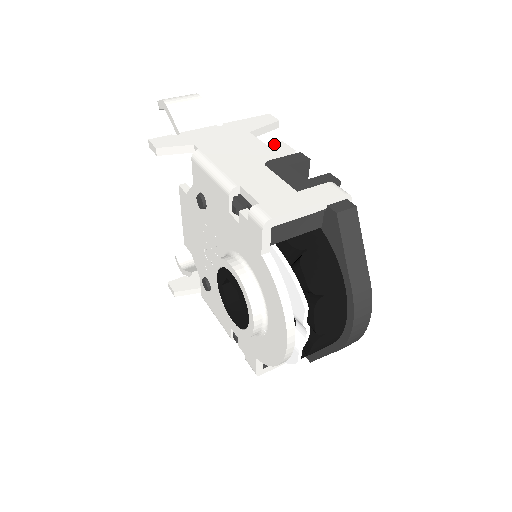
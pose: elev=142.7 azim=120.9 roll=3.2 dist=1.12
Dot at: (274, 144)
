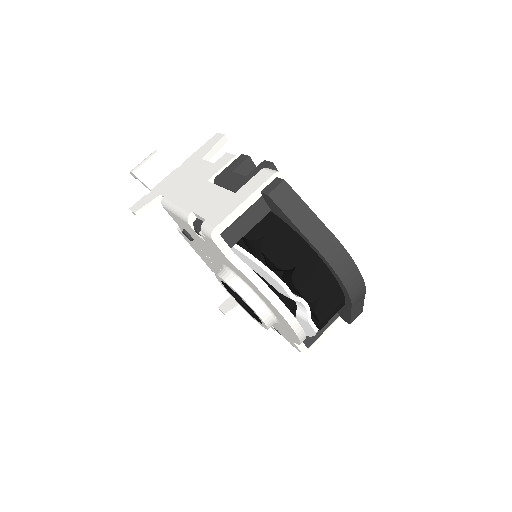
Dot at: (219, 159)
